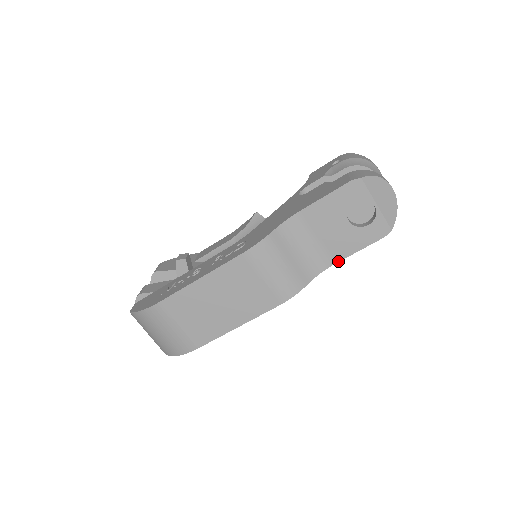
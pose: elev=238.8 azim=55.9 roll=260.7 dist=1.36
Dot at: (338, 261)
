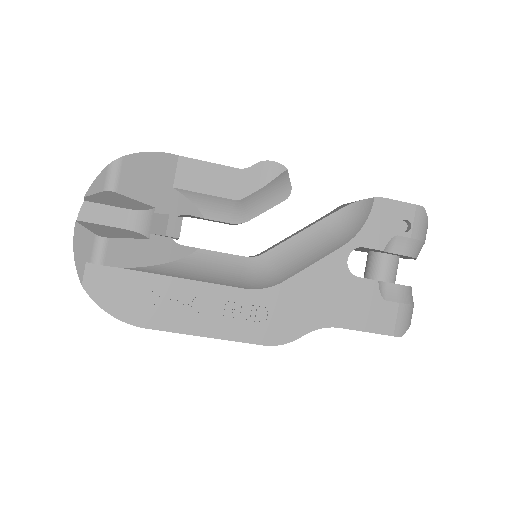
Dot at: occluded
